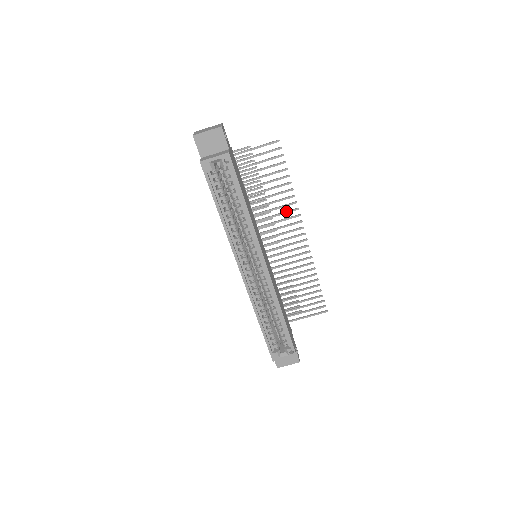
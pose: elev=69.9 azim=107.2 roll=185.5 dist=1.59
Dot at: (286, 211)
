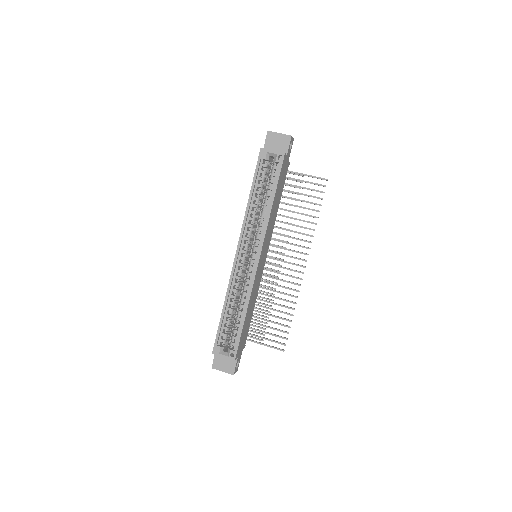
Dot at: (301, 239)
